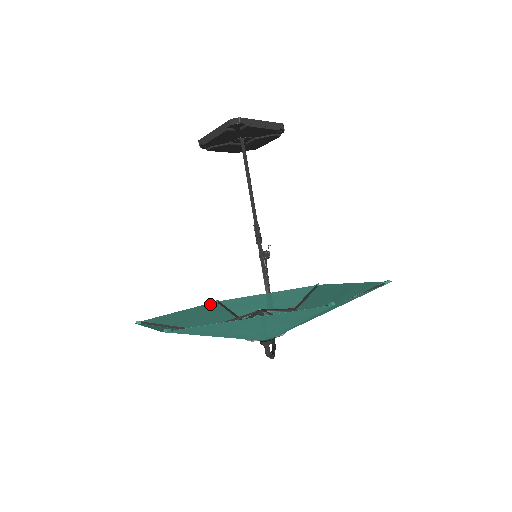
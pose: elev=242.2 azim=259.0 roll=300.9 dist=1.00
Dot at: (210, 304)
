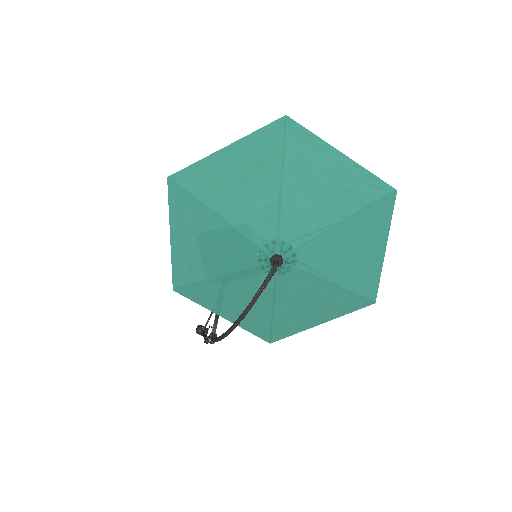
Dot at: (175, 278)
